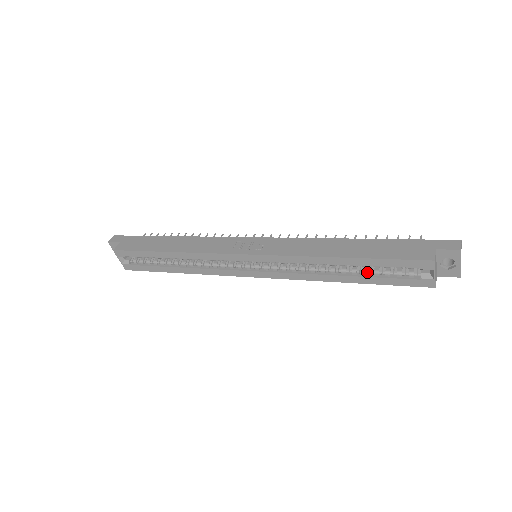
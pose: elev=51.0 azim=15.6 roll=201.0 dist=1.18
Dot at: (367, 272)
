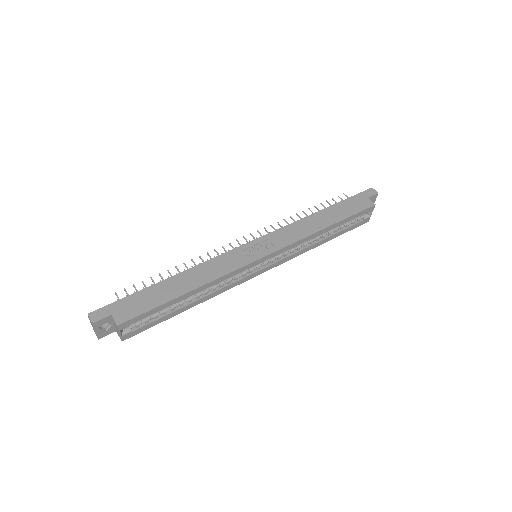
Dot at: (337, 229)
